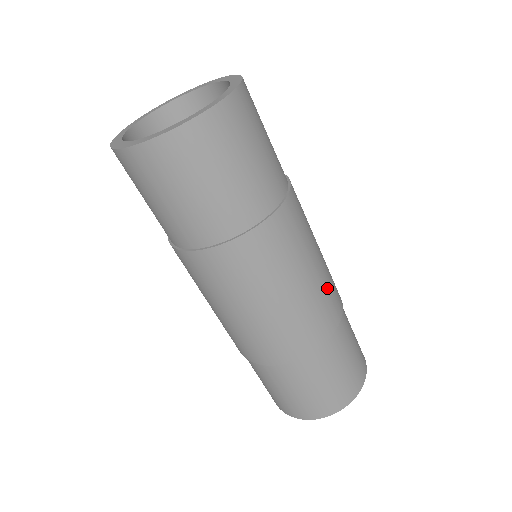
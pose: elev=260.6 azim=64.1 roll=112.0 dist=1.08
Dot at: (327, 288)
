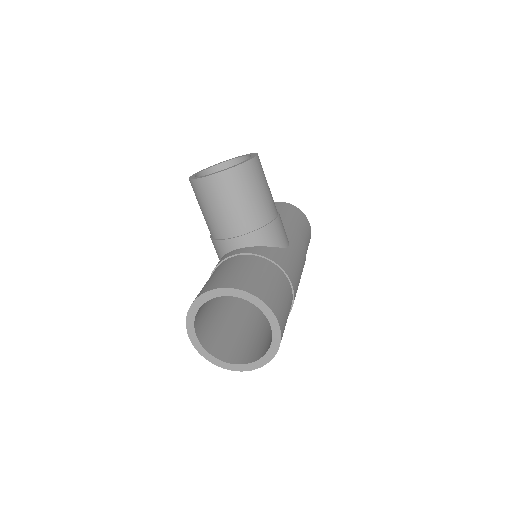
Dot at: occluded
